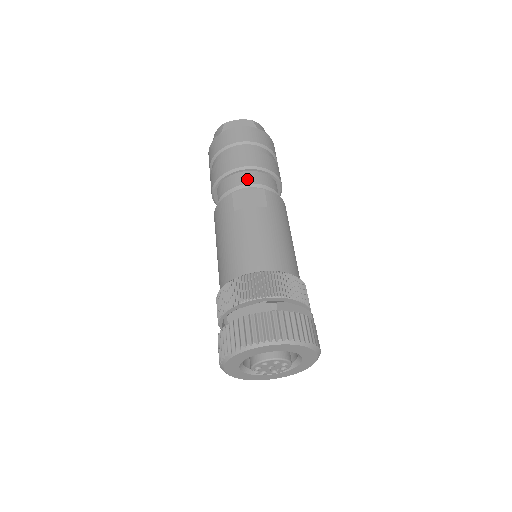
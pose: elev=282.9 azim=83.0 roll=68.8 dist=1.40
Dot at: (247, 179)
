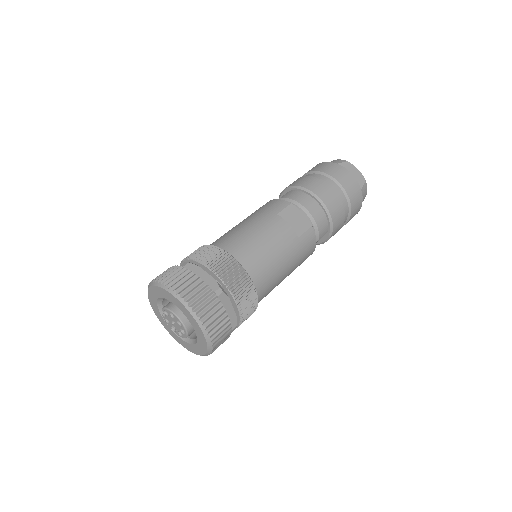
Dot at: (311, 207)
